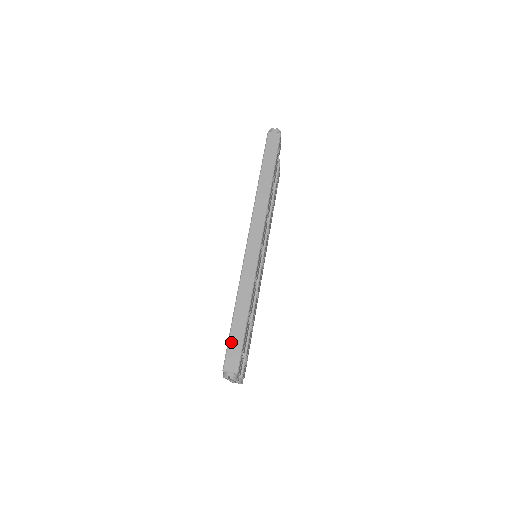
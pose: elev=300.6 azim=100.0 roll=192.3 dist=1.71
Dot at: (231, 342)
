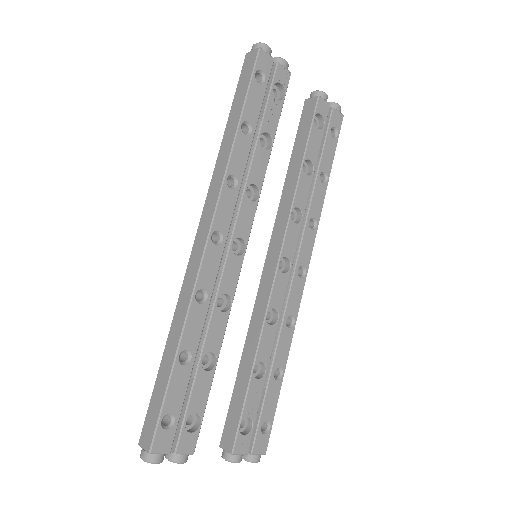
Dot at: (152, 399)
